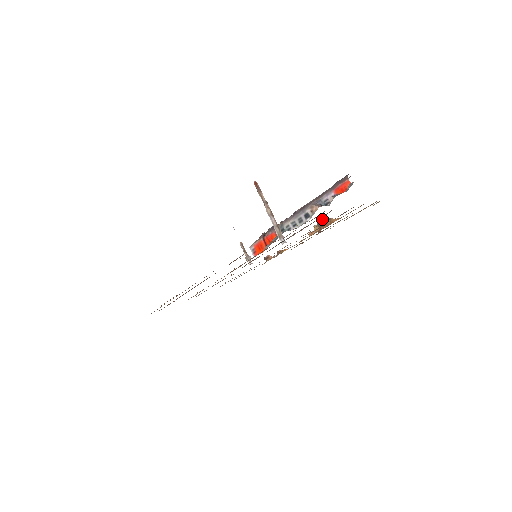
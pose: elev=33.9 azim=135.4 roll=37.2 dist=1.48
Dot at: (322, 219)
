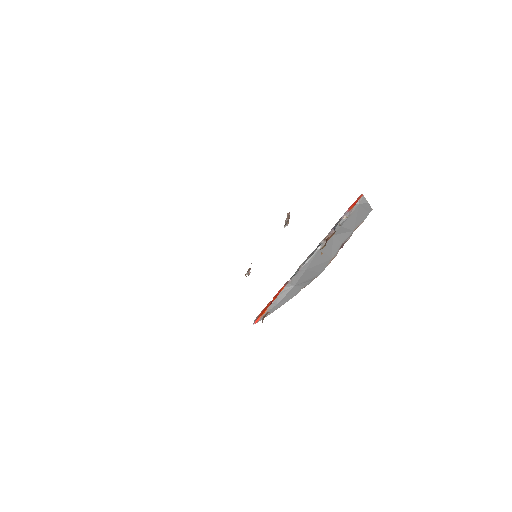
Dot at: (330, 236)
